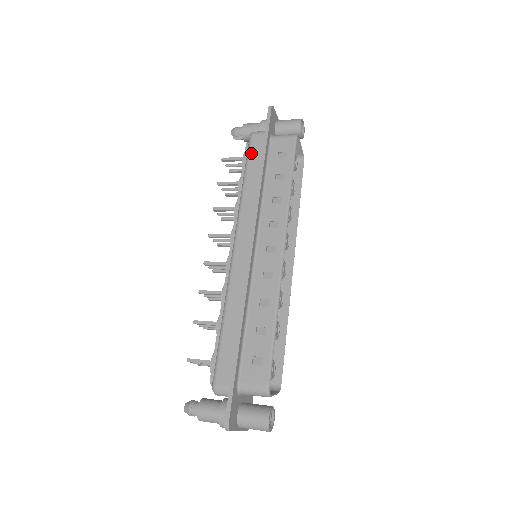
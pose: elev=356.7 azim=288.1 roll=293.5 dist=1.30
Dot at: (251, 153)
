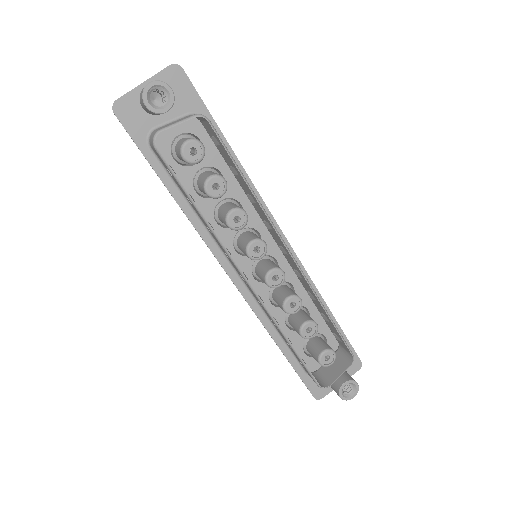
Dot at: occluded
